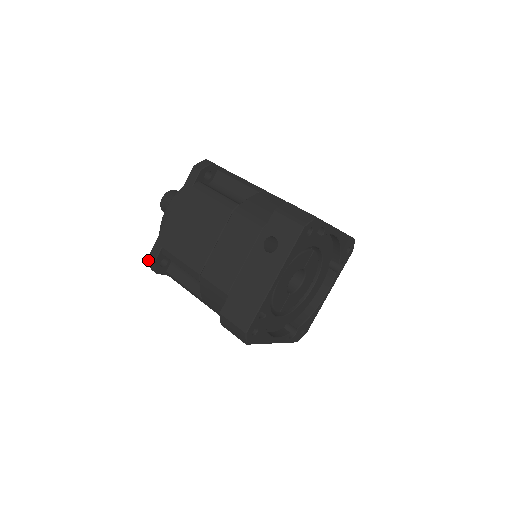
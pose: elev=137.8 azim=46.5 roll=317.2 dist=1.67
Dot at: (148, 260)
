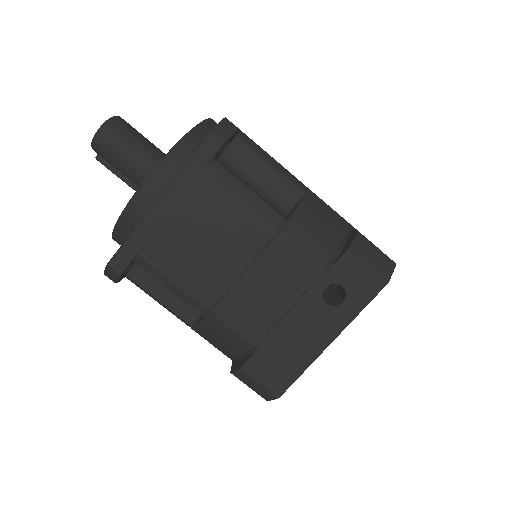
Dot at: (106, 267)
